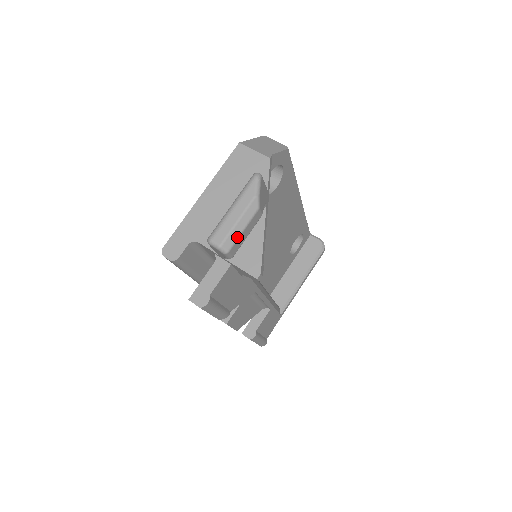
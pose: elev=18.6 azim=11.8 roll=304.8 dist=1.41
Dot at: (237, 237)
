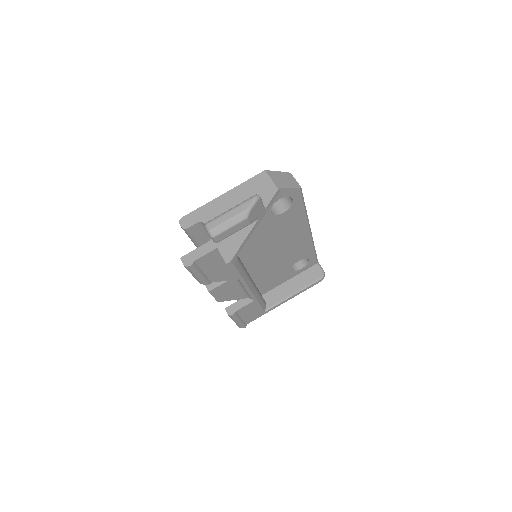
Dot at: (224, 230)
